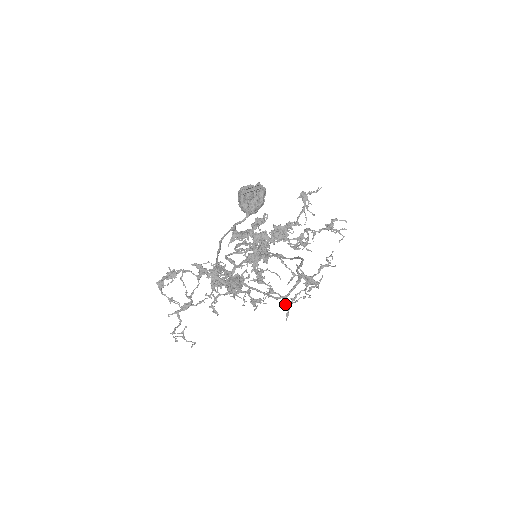
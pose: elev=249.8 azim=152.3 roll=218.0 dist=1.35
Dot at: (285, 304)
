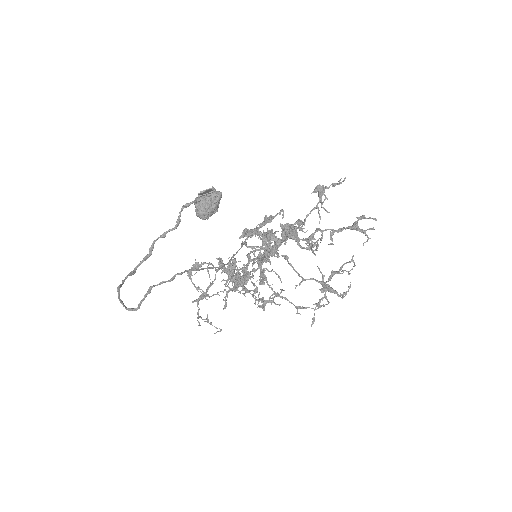
Dot at: occluded
